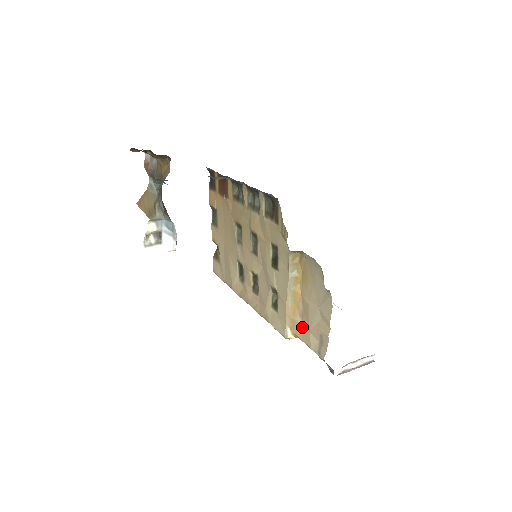
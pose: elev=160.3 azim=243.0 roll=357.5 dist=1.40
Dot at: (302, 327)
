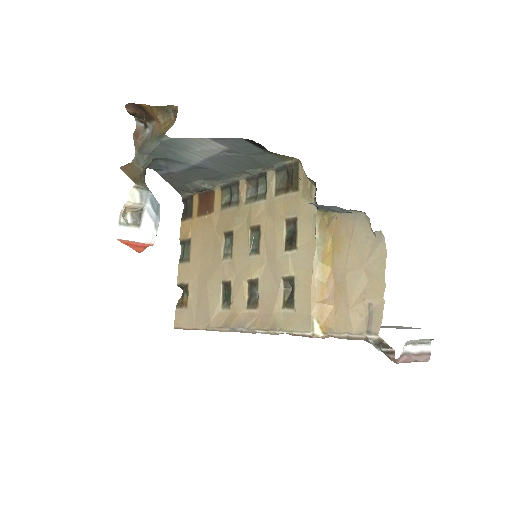
Dot at: (335, 312)
